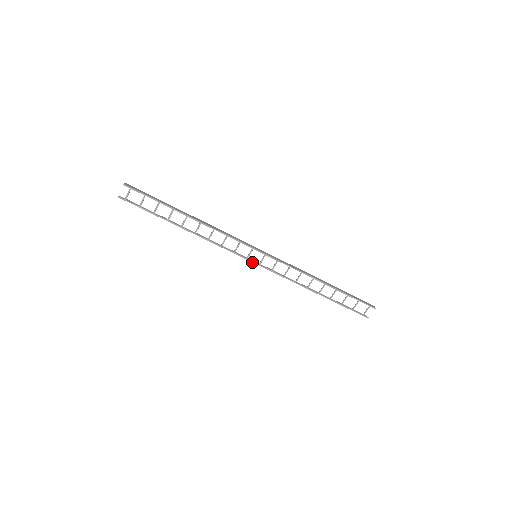
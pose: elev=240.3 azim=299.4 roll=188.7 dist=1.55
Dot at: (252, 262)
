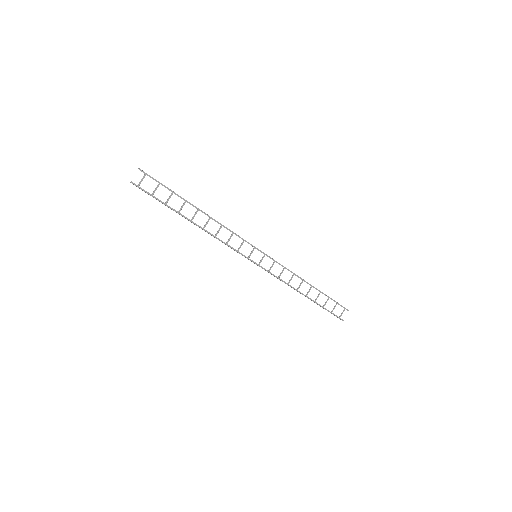
Dot at: (253, 262)
